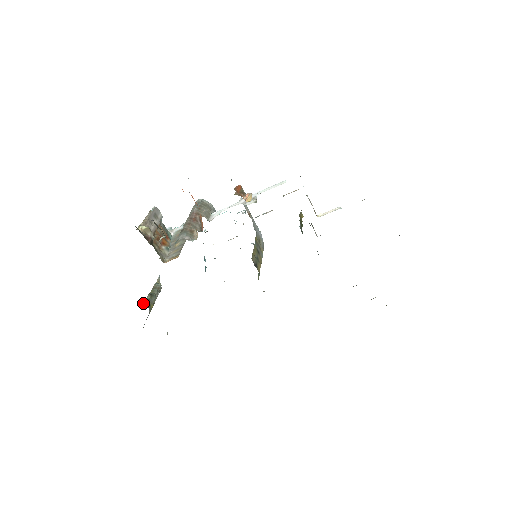
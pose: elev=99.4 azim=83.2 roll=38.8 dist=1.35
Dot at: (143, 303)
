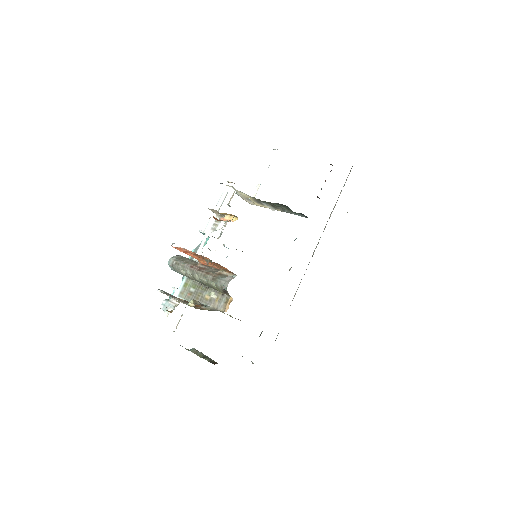
Dot at: (214, 364)
